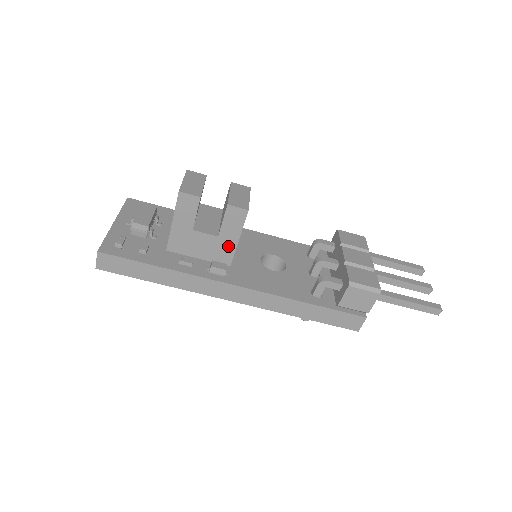
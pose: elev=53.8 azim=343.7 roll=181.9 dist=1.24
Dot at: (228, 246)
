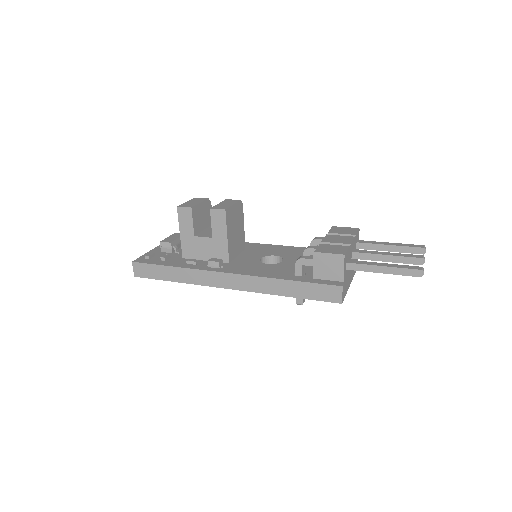
Dot at: (222, 245)
